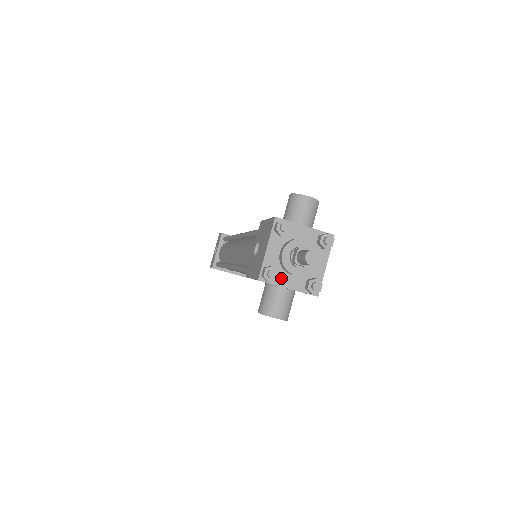
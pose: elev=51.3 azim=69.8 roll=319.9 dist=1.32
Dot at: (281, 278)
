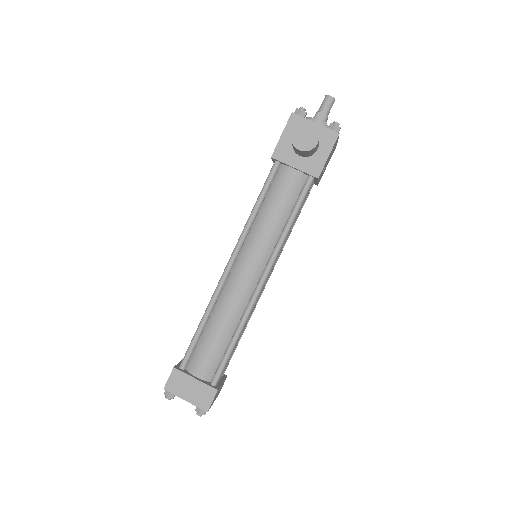
Dot at: (308, 121)
